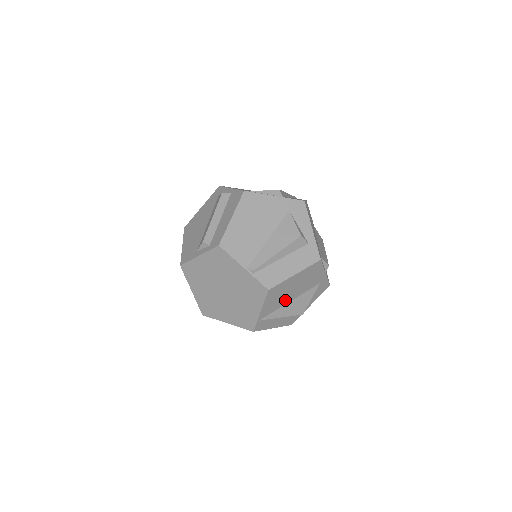
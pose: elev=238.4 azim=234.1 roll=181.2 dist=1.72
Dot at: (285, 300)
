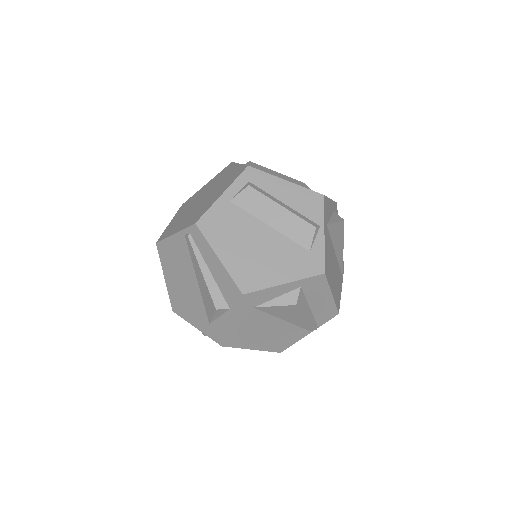
Dot at: (336, 265)
